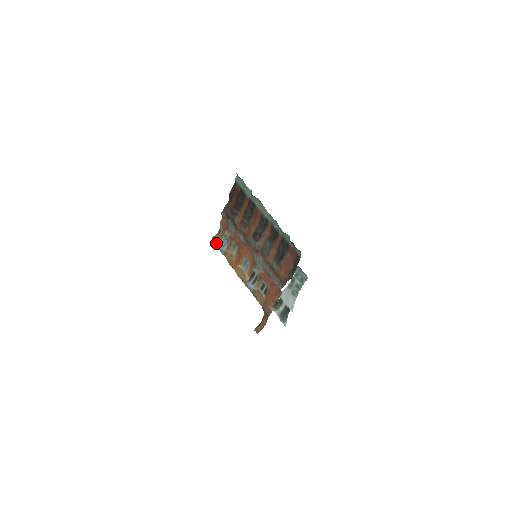
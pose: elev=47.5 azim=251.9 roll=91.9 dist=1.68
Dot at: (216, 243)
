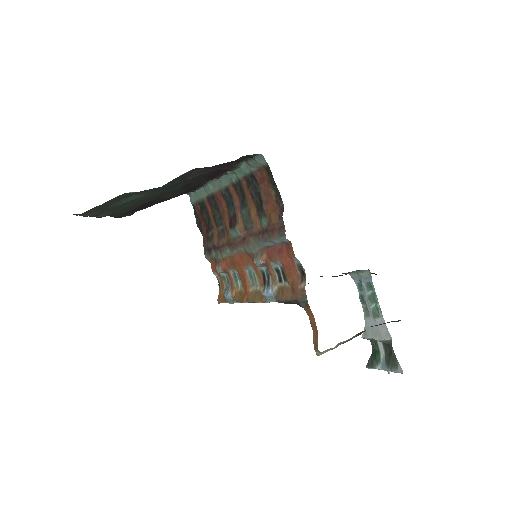
Dot at: (222, 300)
